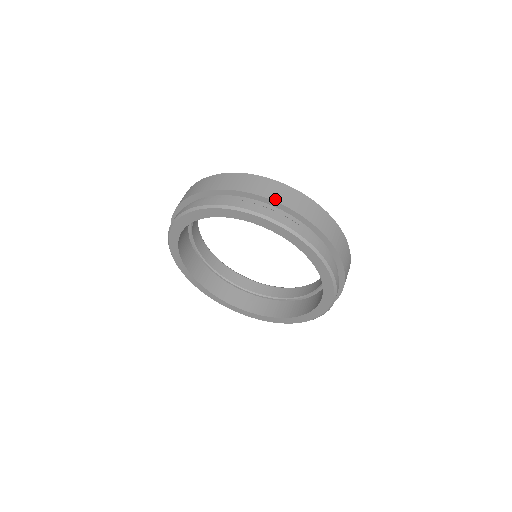
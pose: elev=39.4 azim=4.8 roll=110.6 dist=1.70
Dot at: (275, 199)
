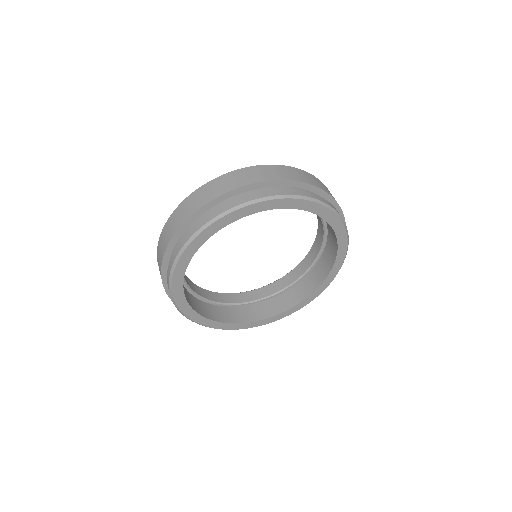
Dot at: (227, 190)
